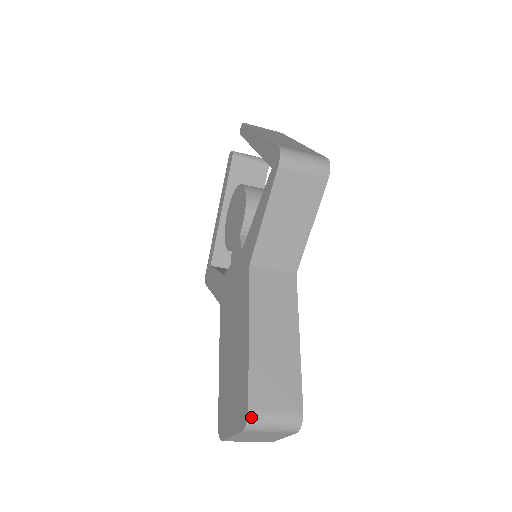
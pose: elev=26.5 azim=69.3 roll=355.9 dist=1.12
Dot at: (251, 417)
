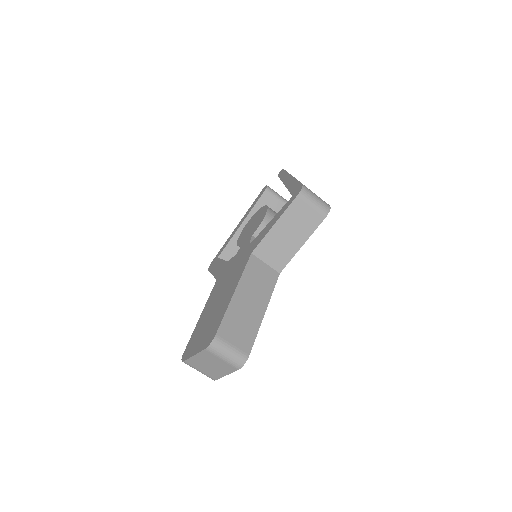
Dot at: (215, 341)
